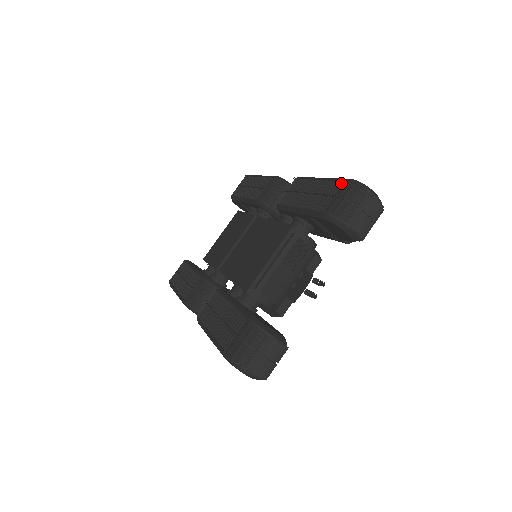
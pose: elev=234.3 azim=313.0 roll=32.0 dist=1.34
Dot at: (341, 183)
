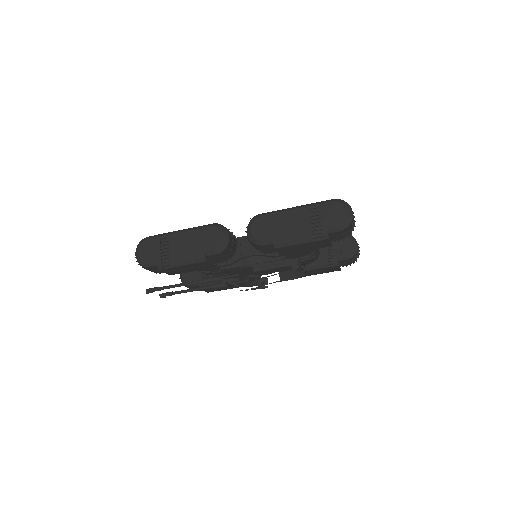
Dot at: occluded
